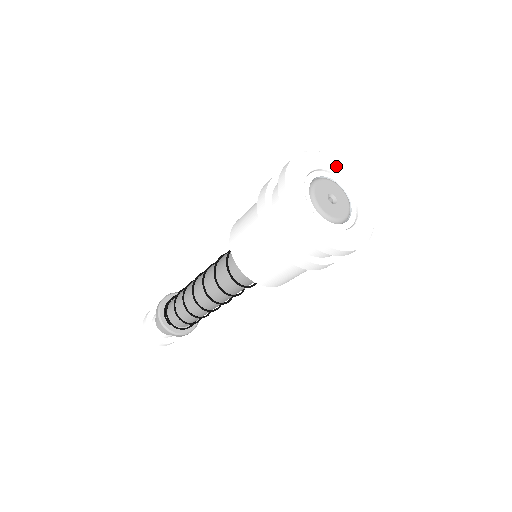
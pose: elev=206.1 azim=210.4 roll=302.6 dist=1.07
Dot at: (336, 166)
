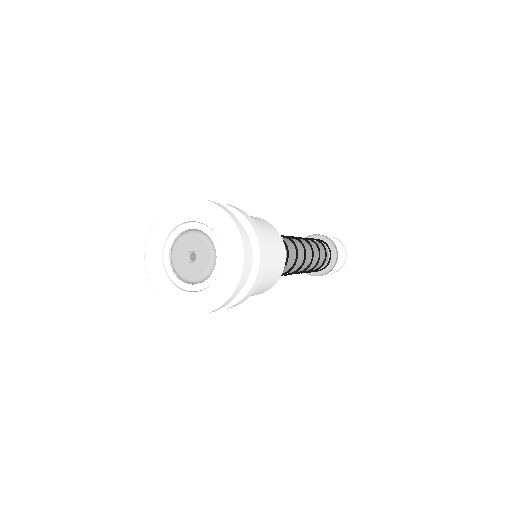
Dot at: (163, 226)
